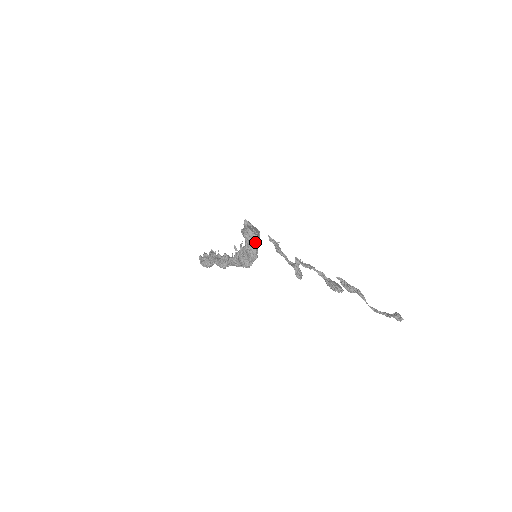
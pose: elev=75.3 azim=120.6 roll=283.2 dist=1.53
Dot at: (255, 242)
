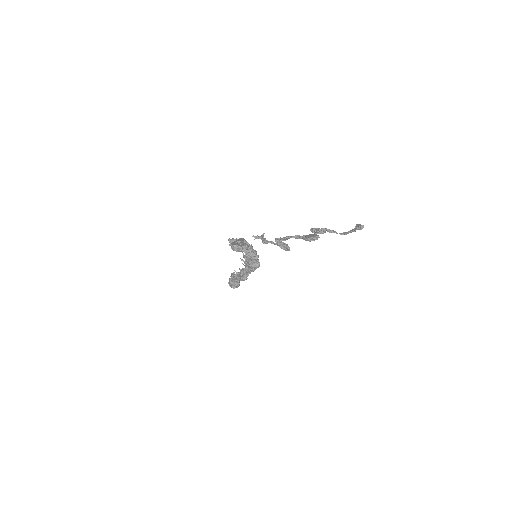
Dot at: (246, 248)
